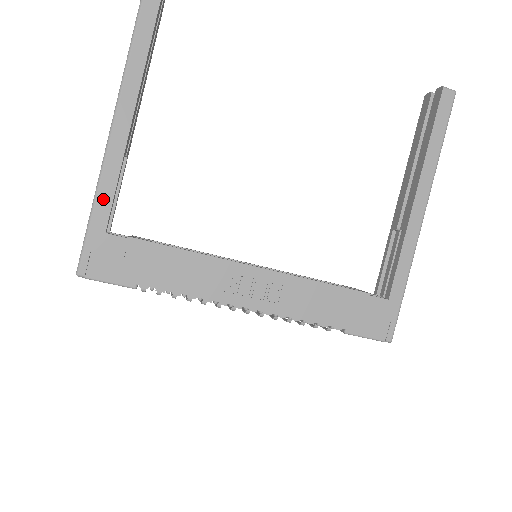
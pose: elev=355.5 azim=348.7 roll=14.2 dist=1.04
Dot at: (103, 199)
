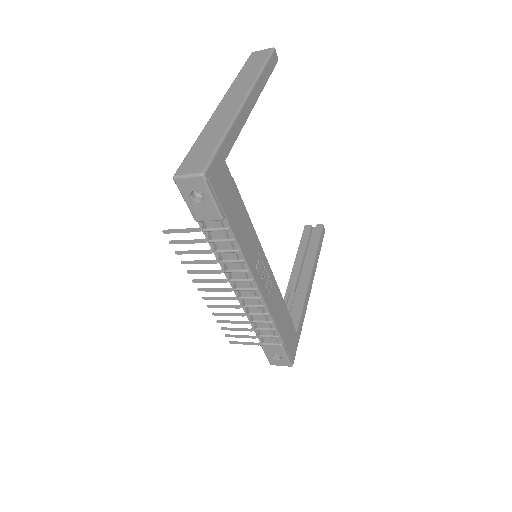
Dot at: (231, 136)
